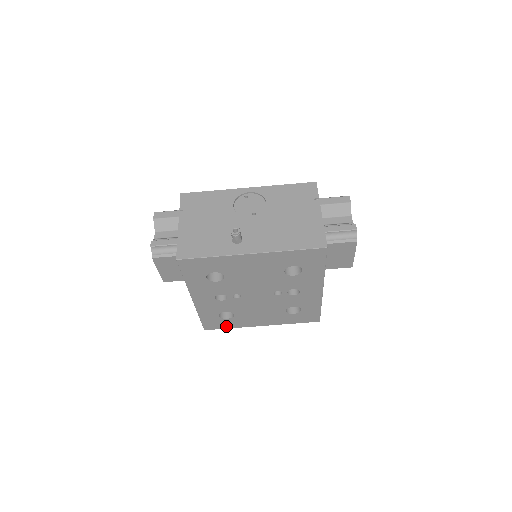
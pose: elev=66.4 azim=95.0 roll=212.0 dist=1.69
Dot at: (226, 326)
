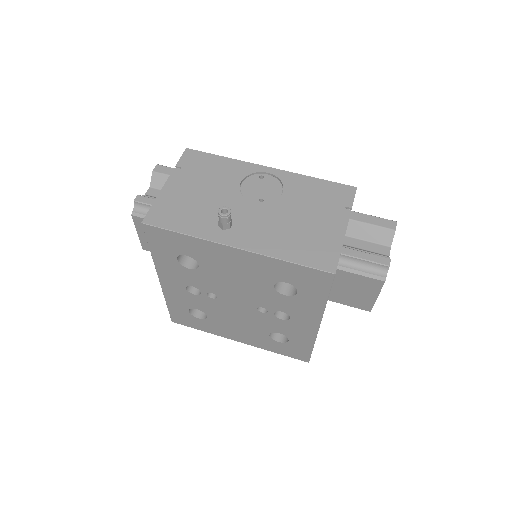
Dot at: (197, 326)
